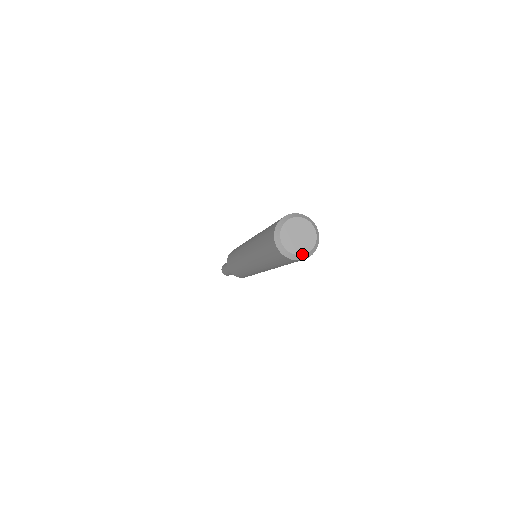
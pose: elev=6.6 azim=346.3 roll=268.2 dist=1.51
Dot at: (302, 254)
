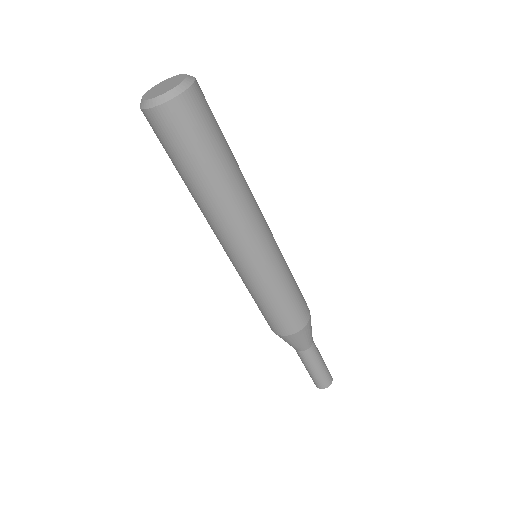
Dot at: (173, 88)
